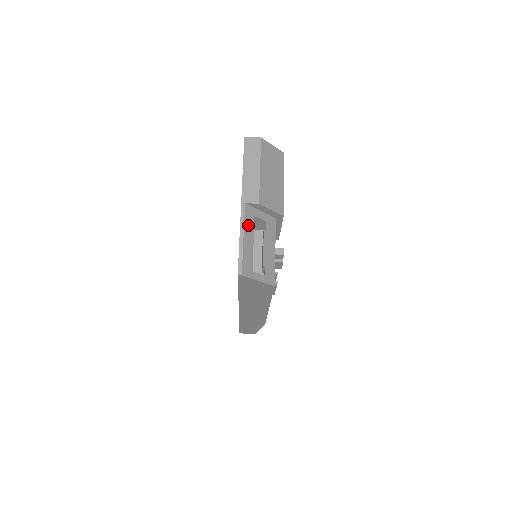
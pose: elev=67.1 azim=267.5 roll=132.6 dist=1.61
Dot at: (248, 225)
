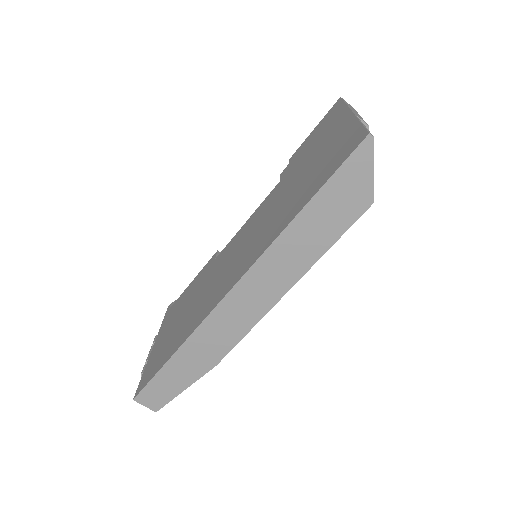
Dot at: occluded
